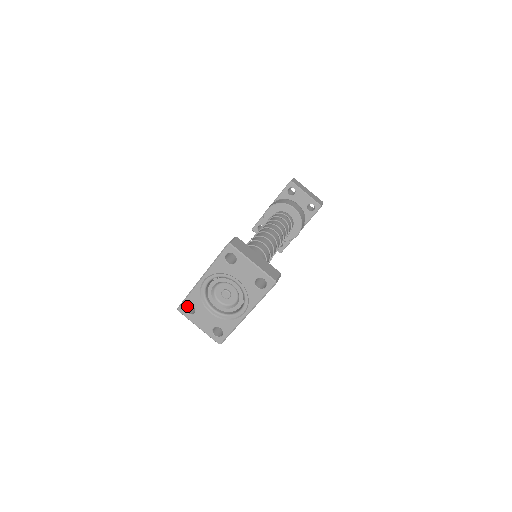
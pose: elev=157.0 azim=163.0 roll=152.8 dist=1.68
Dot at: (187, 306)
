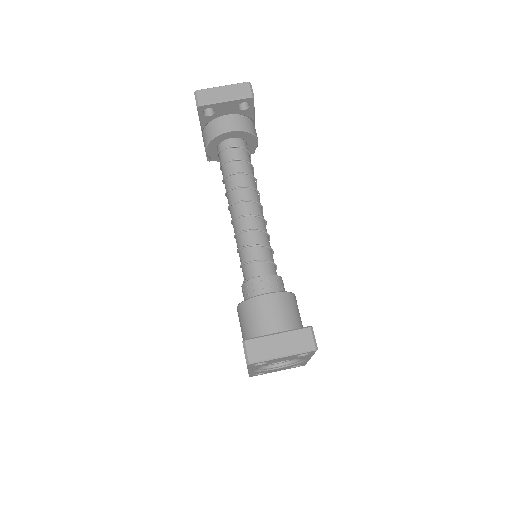
Dot at: occluded
